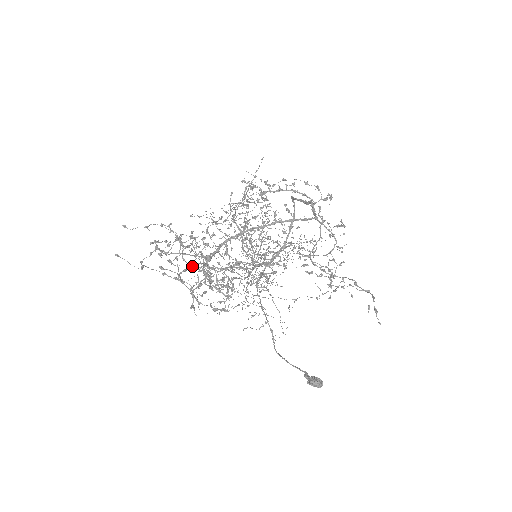
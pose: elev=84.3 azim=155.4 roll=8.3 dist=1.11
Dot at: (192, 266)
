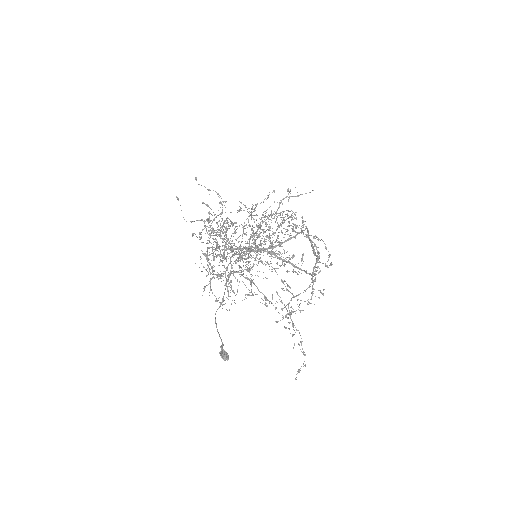
Dot at: occluded
